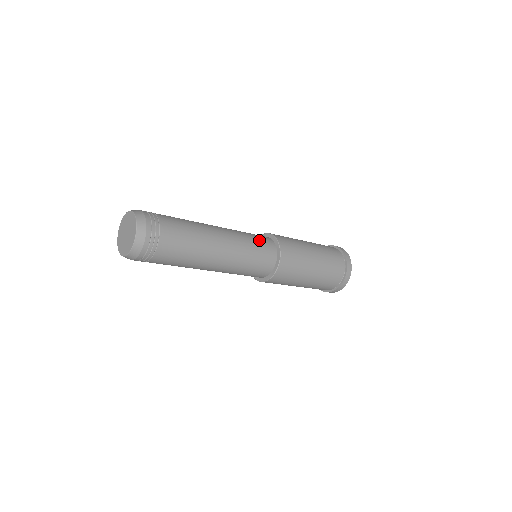
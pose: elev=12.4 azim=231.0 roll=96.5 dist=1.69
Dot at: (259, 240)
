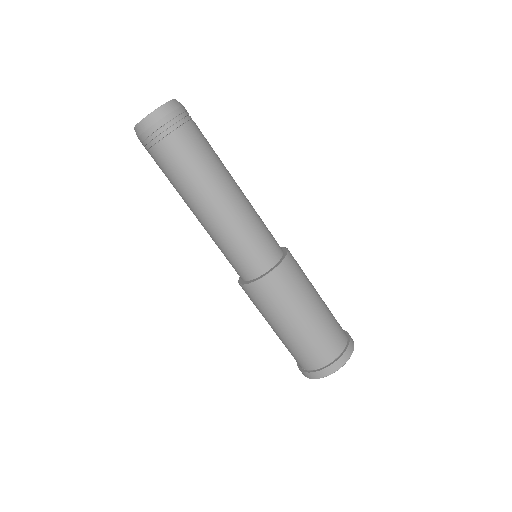
Dot at: (270, 232)
